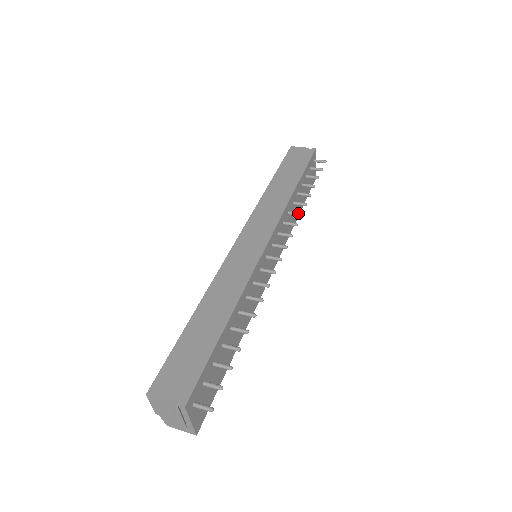
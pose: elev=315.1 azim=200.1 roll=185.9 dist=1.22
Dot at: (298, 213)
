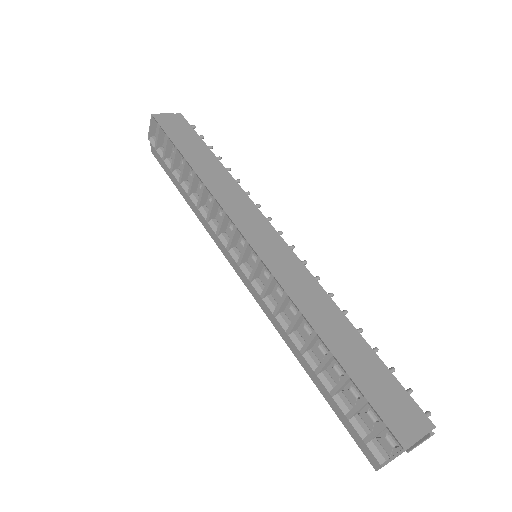
Dot at: (247, 193)
